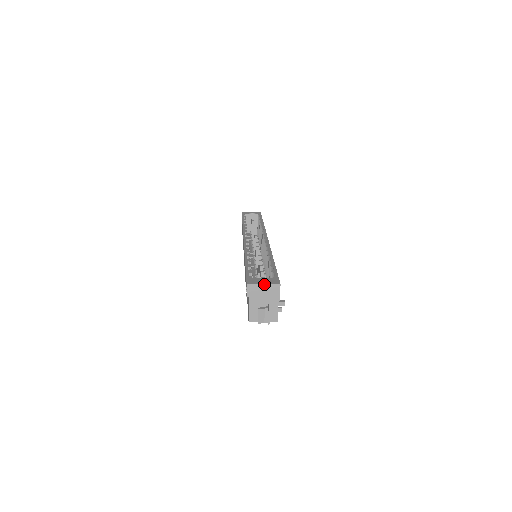
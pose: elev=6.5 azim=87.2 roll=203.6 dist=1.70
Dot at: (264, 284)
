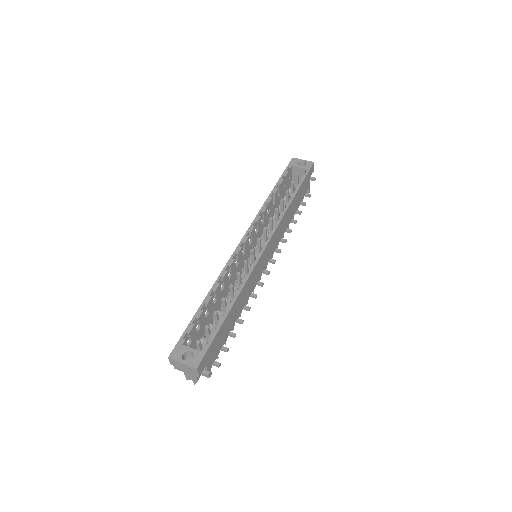
Dot at: (182, 363)
